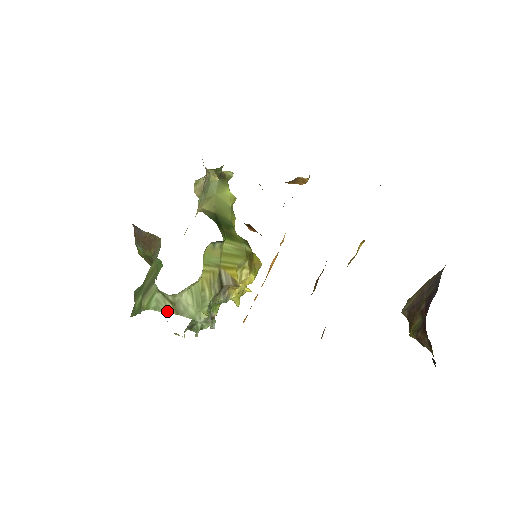
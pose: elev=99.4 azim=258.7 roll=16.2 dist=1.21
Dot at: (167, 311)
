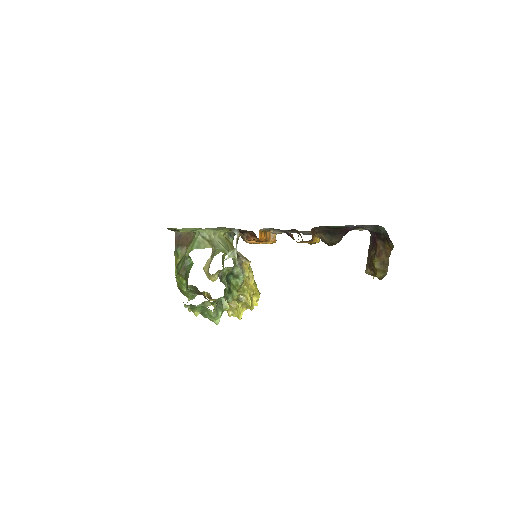
Dot at: (206, 247)
